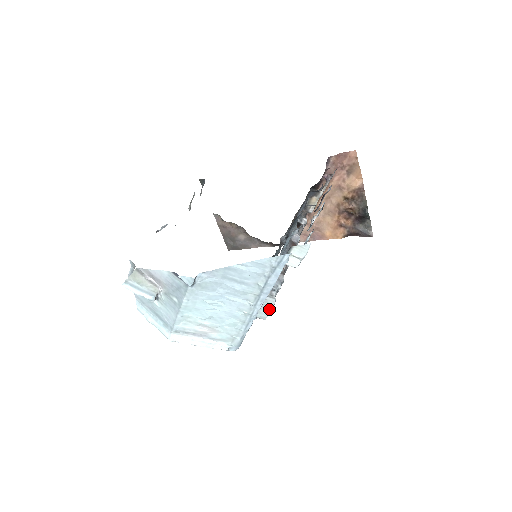
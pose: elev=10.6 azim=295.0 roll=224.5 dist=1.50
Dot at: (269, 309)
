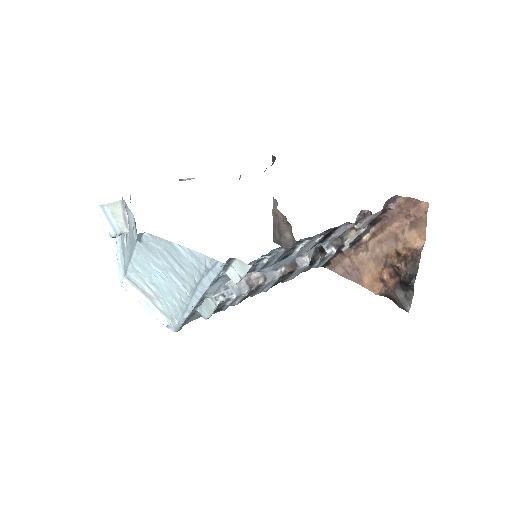
Dot at: (209, 311)
